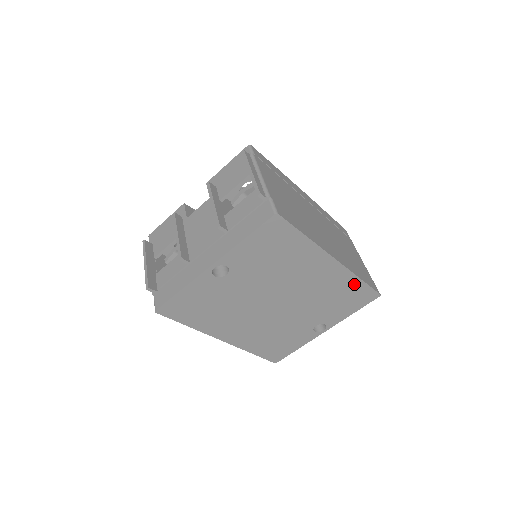
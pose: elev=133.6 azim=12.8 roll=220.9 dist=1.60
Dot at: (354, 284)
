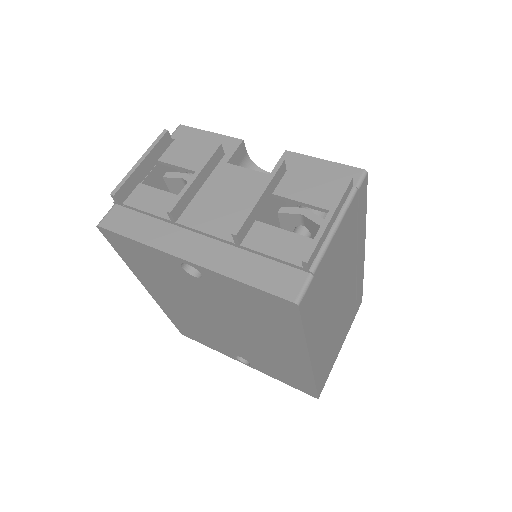
Dot at: (305, 379)
